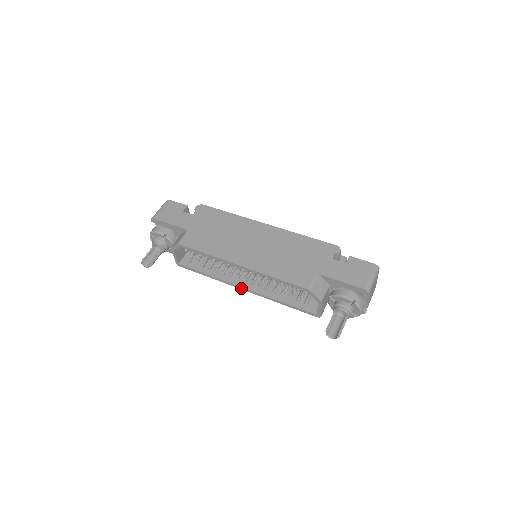
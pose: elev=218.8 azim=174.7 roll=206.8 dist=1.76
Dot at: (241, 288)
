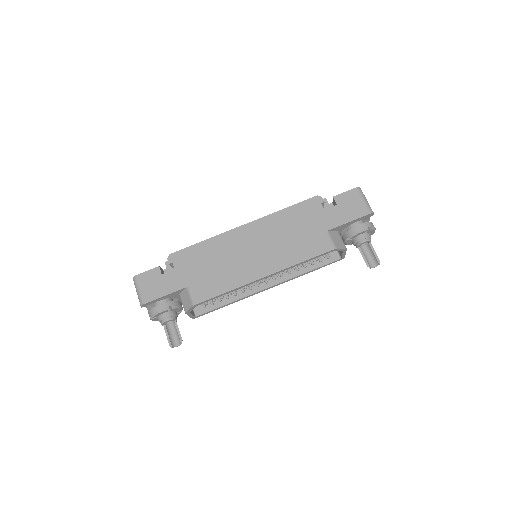
Dot at: occluded
